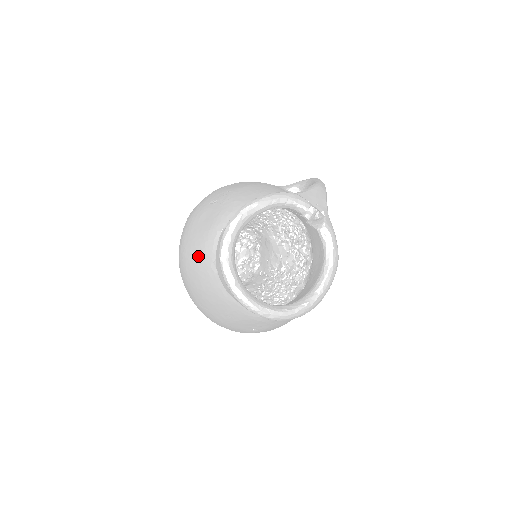
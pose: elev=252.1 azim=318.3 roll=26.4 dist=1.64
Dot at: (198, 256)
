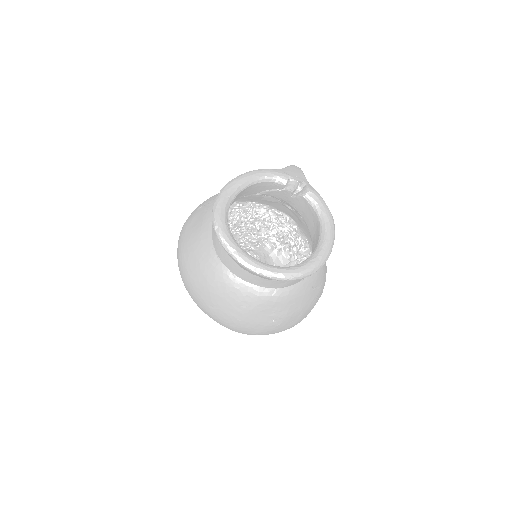
Dot at: (196, 252)
